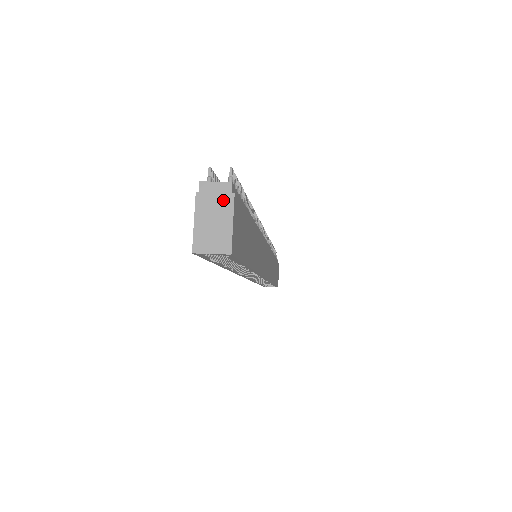
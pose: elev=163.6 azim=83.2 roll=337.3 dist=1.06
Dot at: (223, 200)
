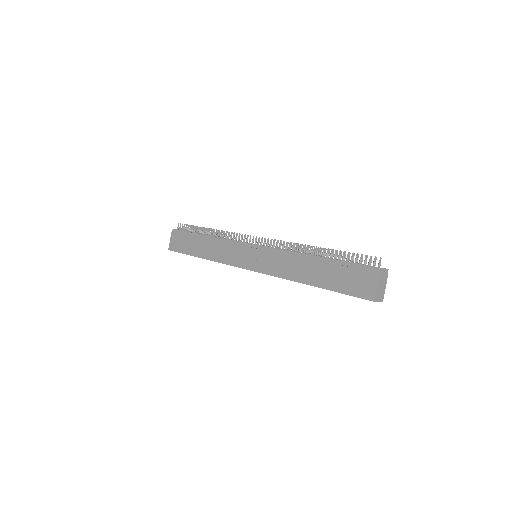
Dot at: (385, 277)
